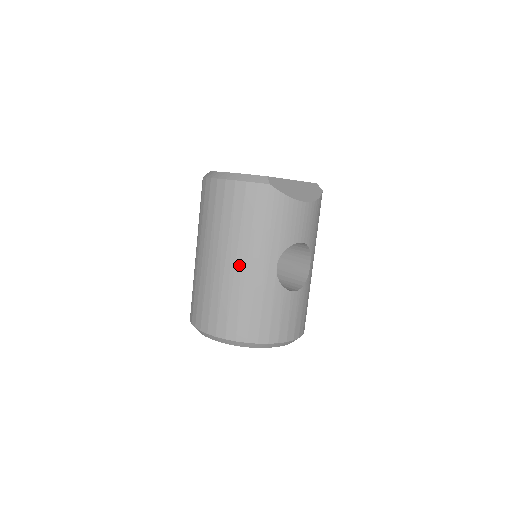
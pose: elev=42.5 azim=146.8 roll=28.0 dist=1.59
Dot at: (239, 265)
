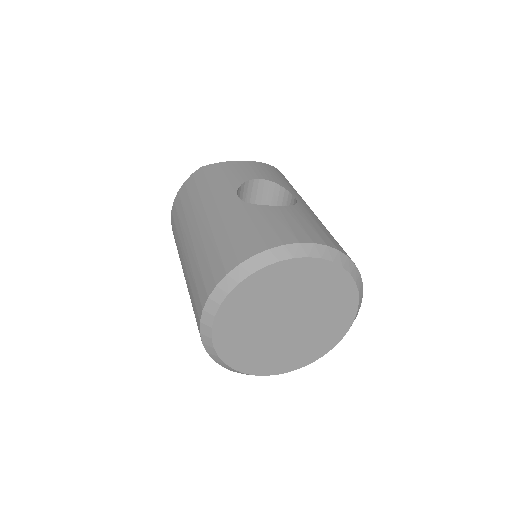
Dot at: (201, 223)
